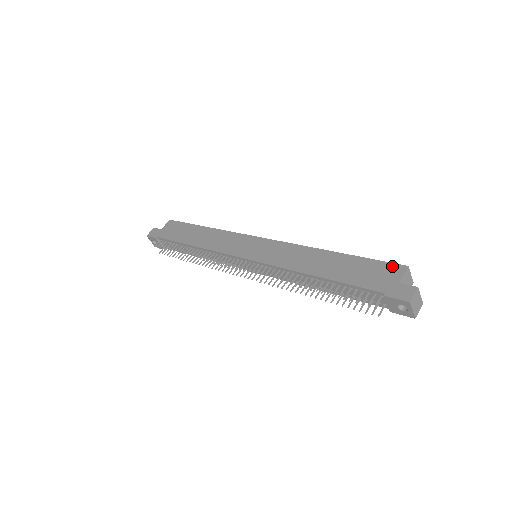
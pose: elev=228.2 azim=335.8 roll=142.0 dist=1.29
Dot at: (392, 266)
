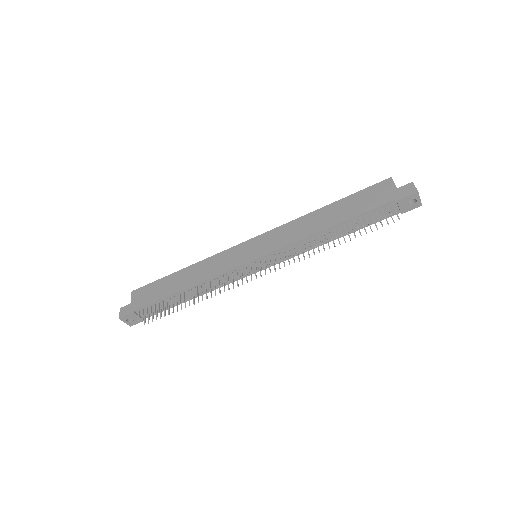
Dot at: (380, 184)
